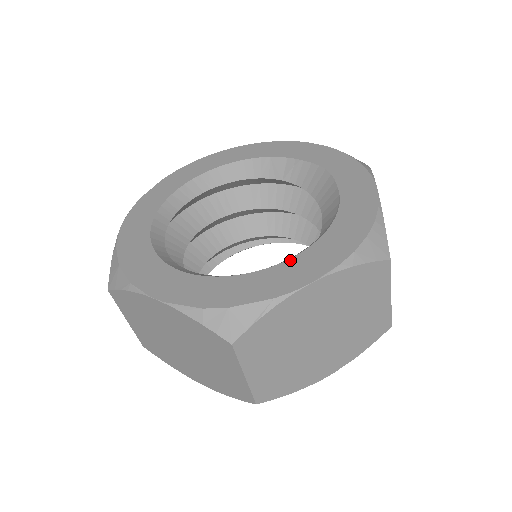
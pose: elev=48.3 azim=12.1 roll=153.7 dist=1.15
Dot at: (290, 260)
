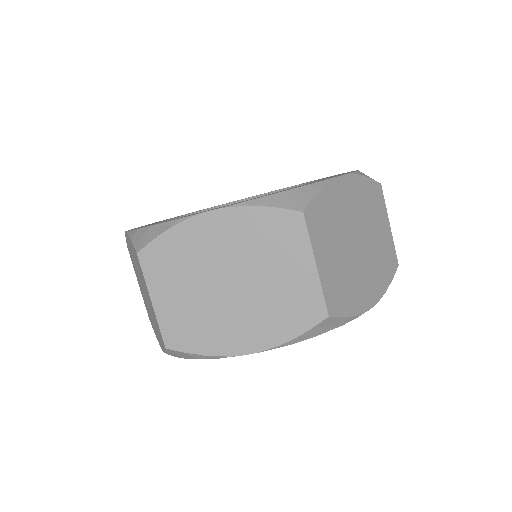
Dot at: occluded
